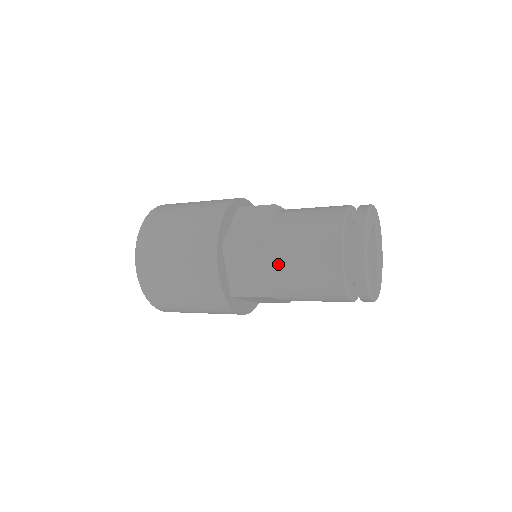
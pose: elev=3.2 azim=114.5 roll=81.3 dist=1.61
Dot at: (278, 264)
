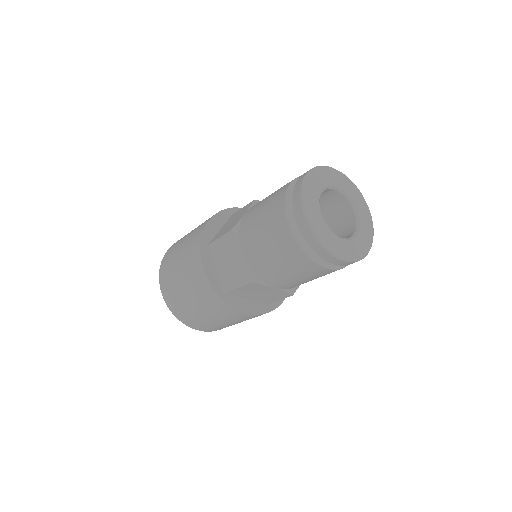
Dot at: occluded
